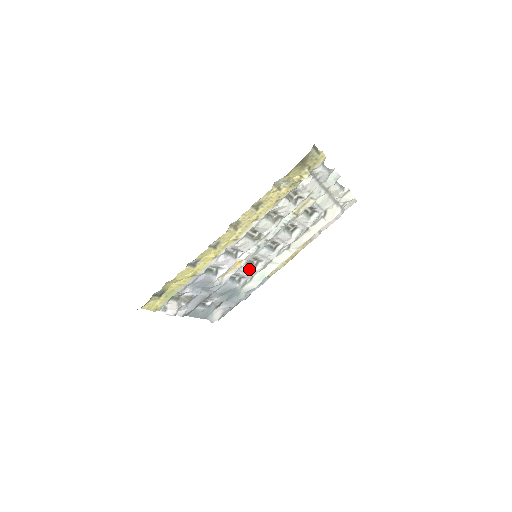
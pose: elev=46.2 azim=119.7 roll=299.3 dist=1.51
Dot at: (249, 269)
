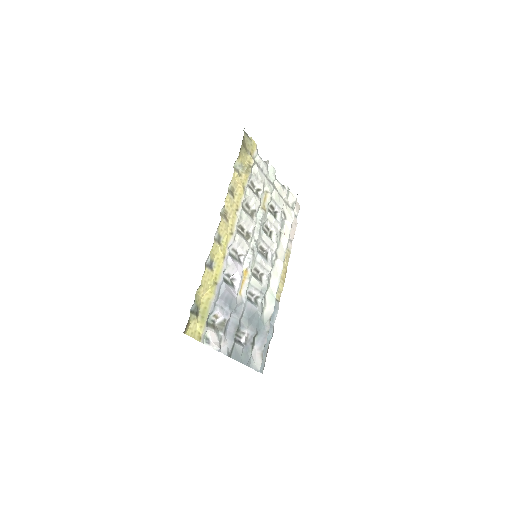
Dot at: (257, 283)
